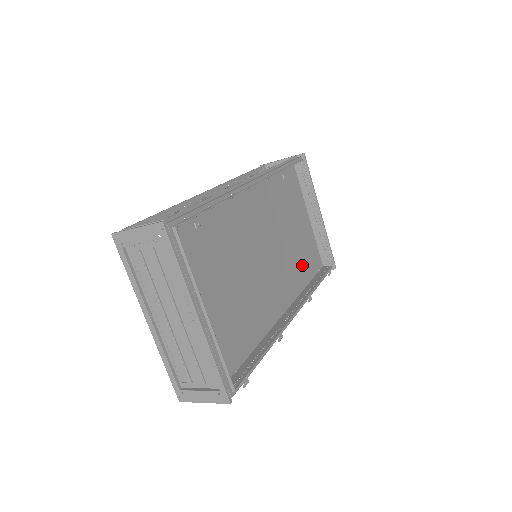
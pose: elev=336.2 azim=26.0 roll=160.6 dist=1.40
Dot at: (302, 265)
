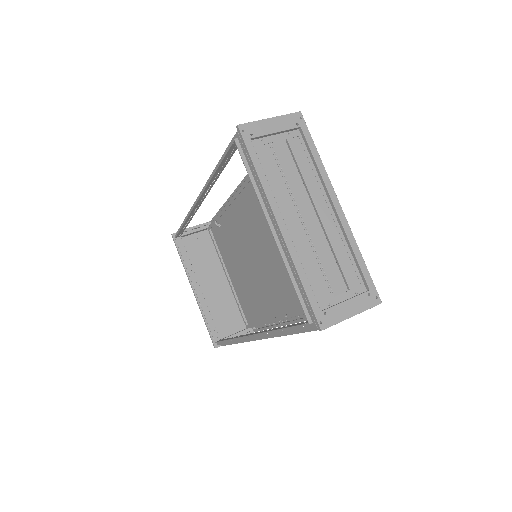
Dot at: (256, 302)
